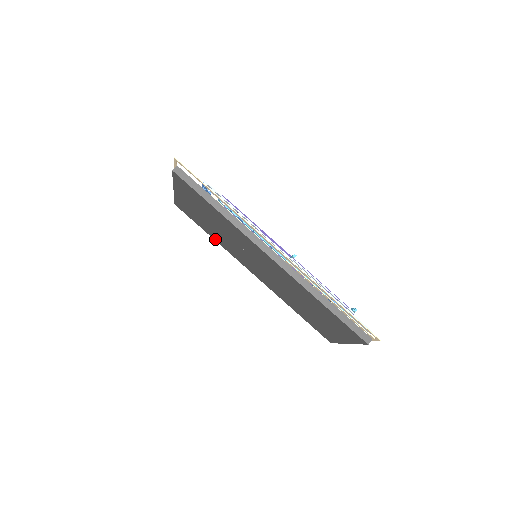
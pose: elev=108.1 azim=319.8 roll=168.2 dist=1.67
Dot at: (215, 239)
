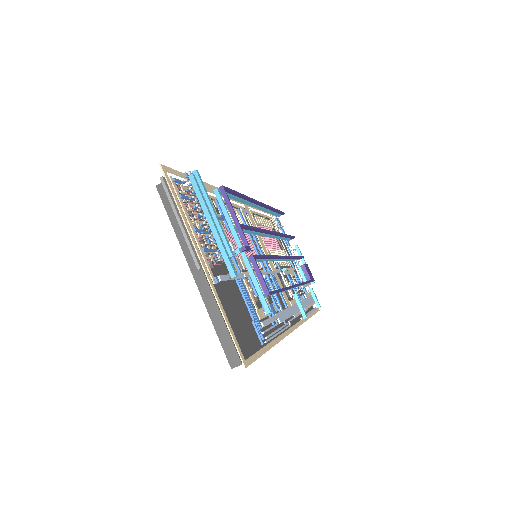
Dot at: occluded
